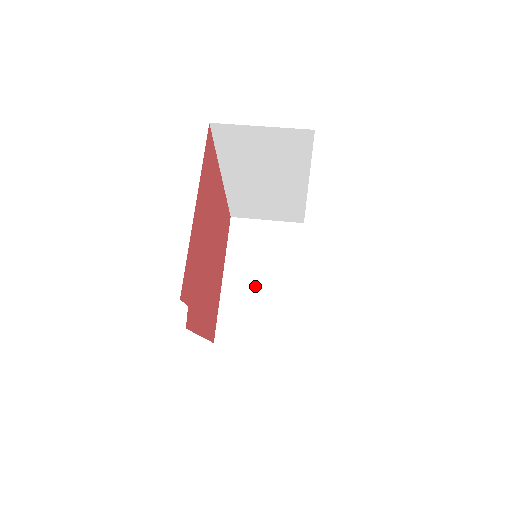
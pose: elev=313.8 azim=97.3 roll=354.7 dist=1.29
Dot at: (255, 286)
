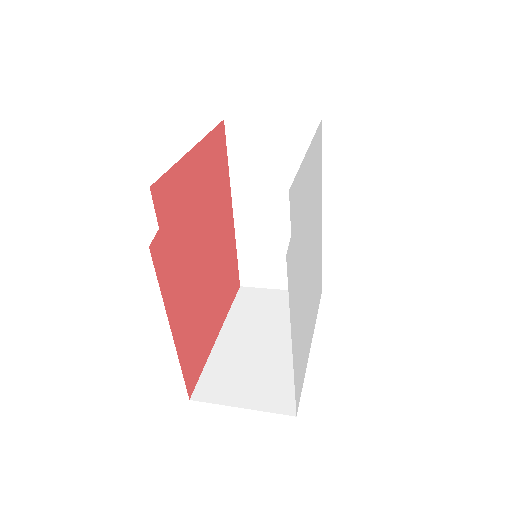
Dot at: (256, 344)
